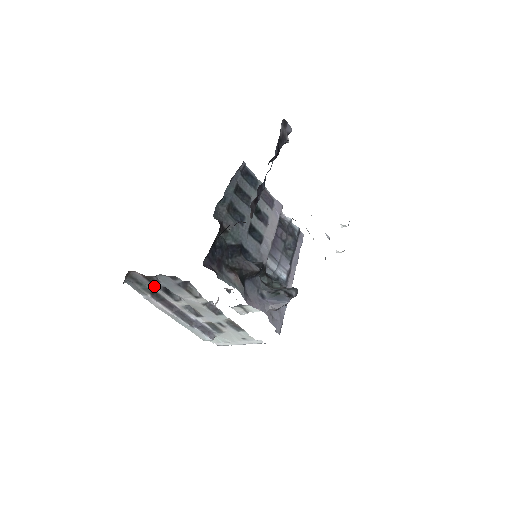
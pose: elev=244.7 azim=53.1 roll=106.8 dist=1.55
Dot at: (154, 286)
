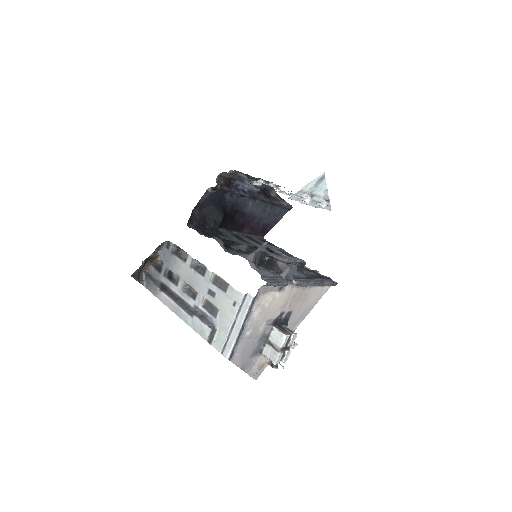
Dot at: (162, 276)
